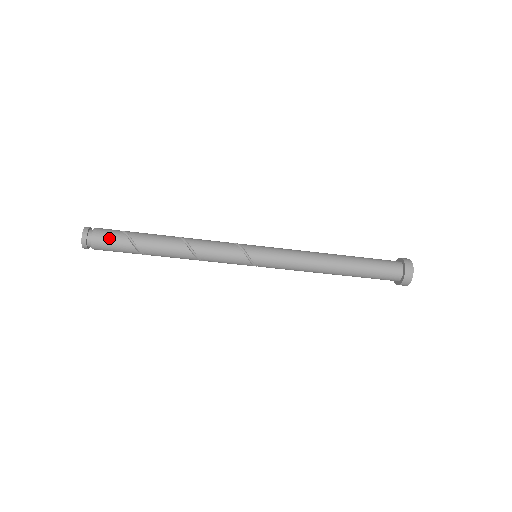
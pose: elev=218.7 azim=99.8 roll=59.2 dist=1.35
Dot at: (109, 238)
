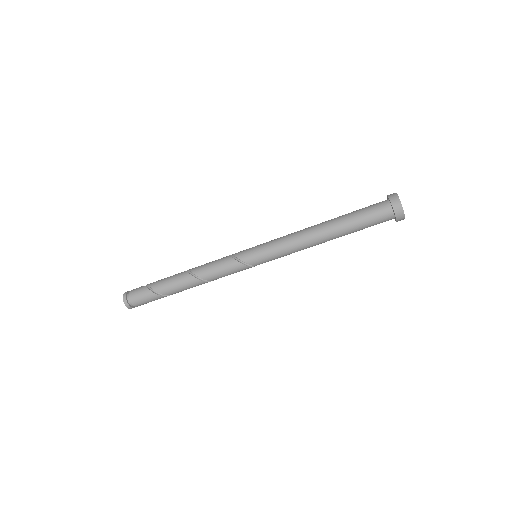
Dot at: (143, 299)
